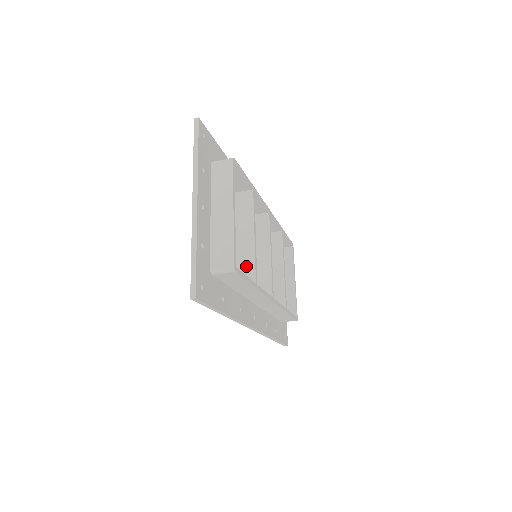
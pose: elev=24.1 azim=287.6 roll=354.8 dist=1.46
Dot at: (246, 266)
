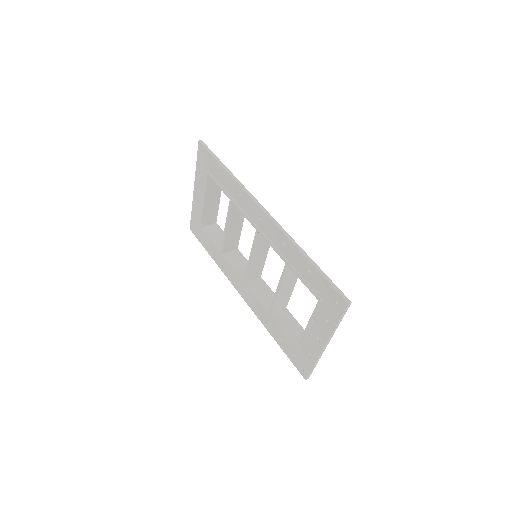
Dot at: (284, 302)
